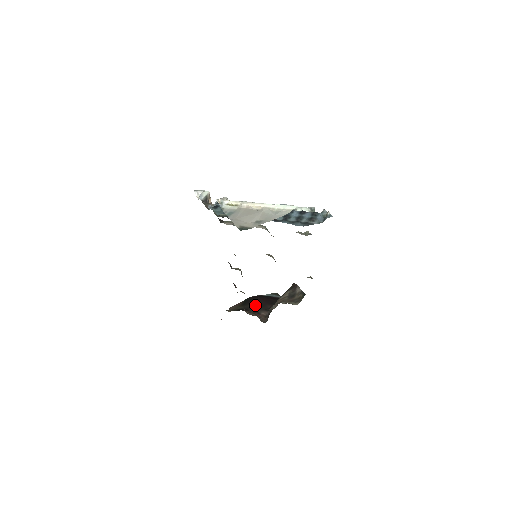
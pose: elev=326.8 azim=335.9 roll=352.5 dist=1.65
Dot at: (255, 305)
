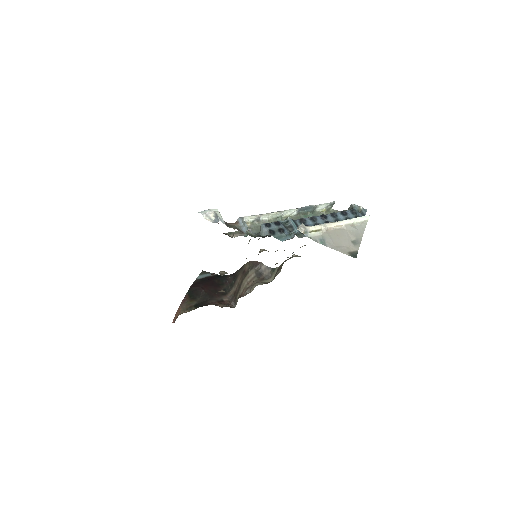
Dot at: (209, 294)
